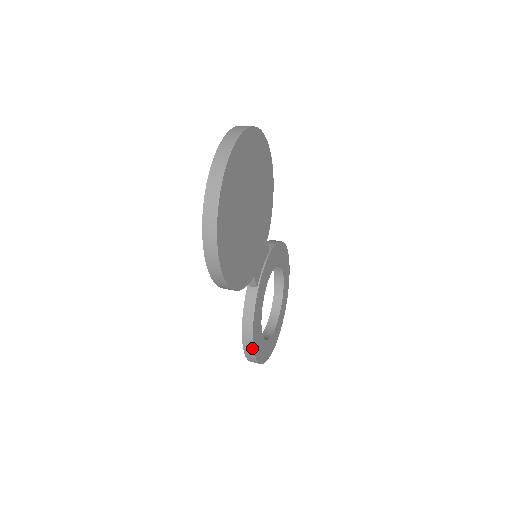
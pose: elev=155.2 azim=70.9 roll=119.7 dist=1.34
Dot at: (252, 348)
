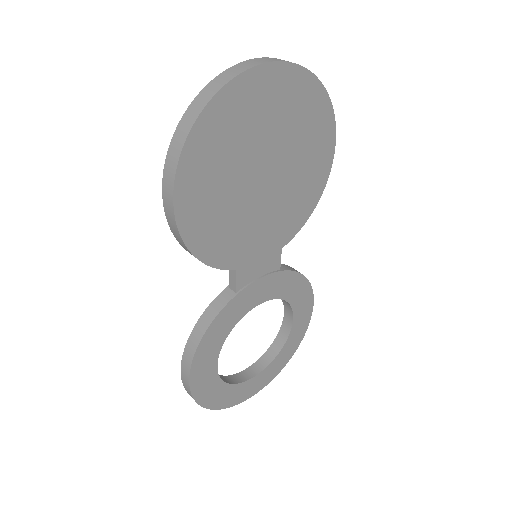
Dot at: (190, 365)
